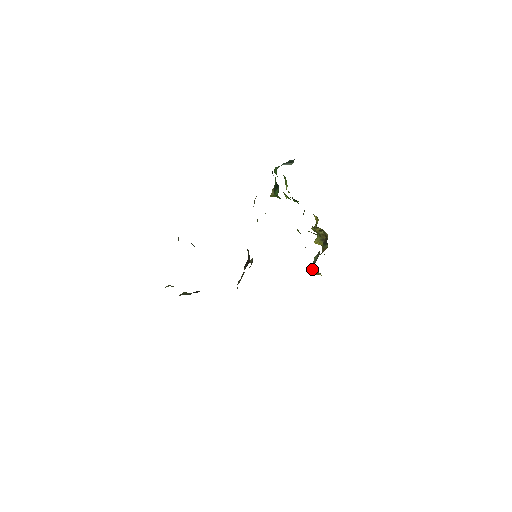
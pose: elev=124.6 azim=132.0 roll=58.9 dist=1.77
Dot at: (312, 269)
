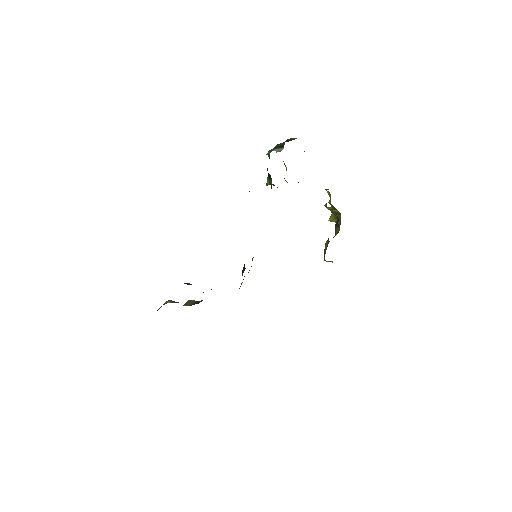
Dot at: (324, 256)
